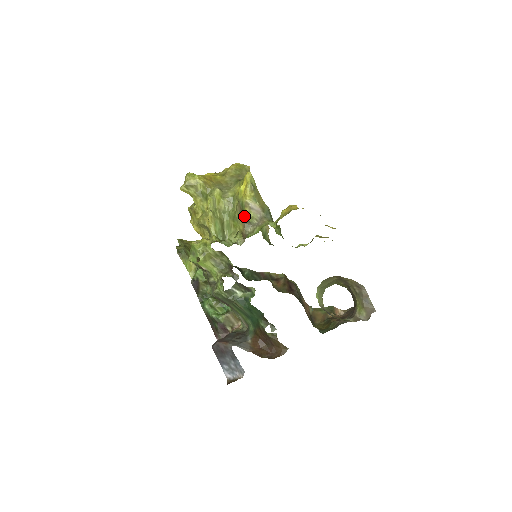
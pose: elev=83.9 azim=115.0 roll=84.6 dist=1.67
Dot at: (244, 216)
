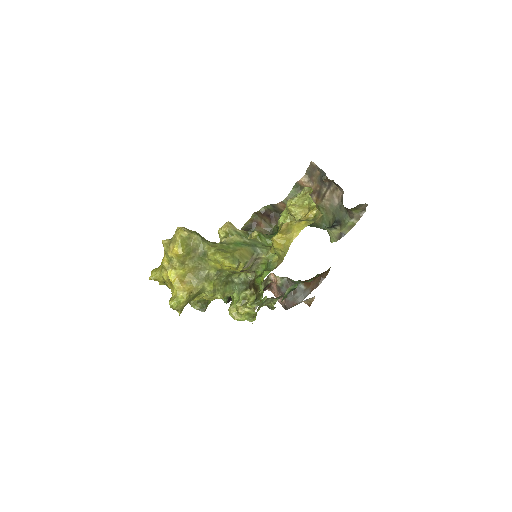
Dot at: occluded
